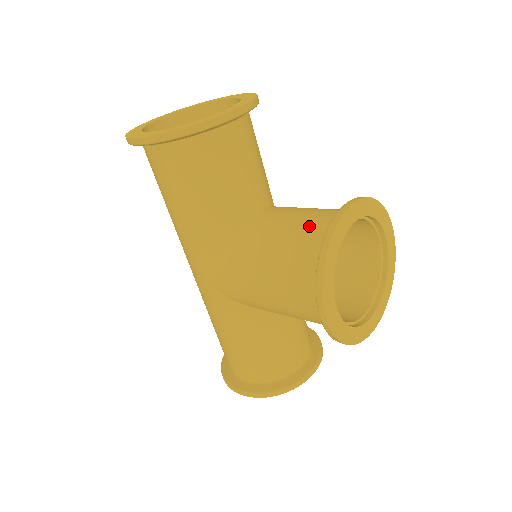
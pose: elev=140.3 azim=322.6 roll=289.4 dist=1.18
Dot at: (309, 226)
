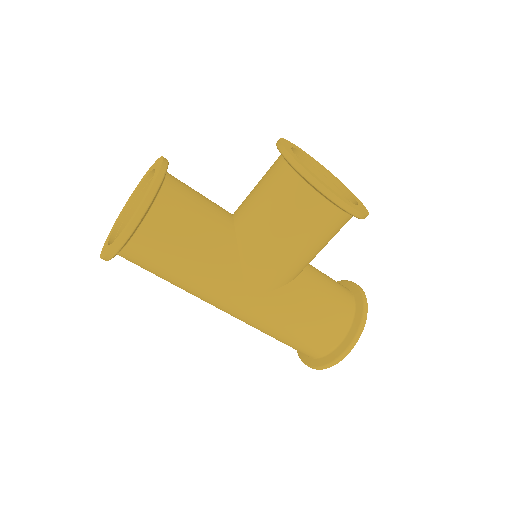
Dot at: (272, 180)
